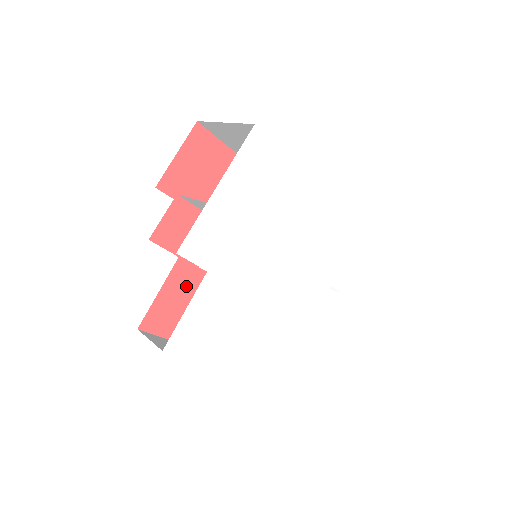
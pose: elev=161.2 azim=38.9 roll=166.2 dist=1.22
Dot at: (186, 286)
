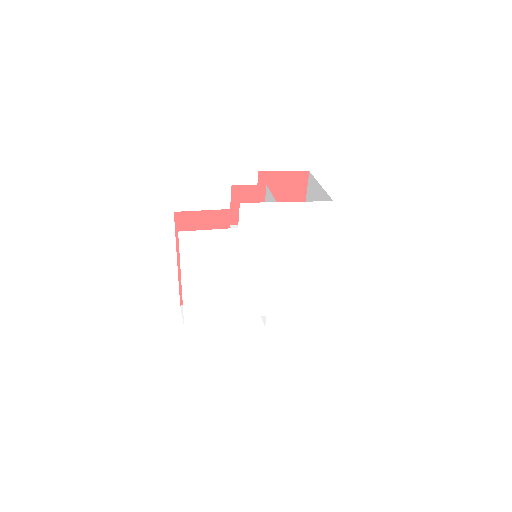
Dot at: (214, 225)
